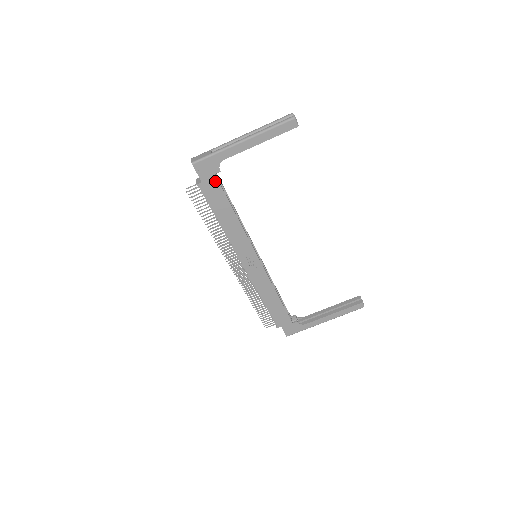
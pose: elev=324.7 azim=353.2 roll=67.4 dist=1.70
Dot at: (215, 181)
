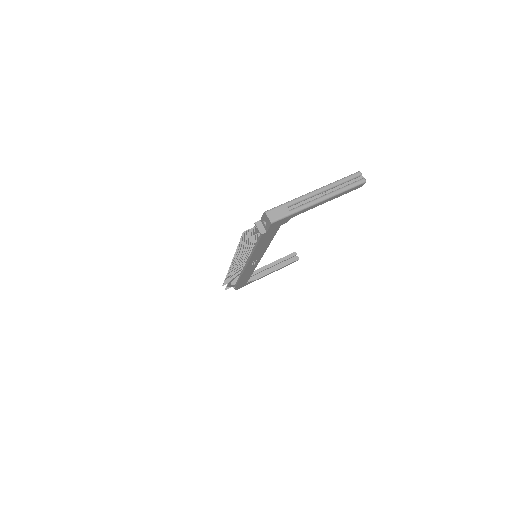
Dot at: (277, 229)
